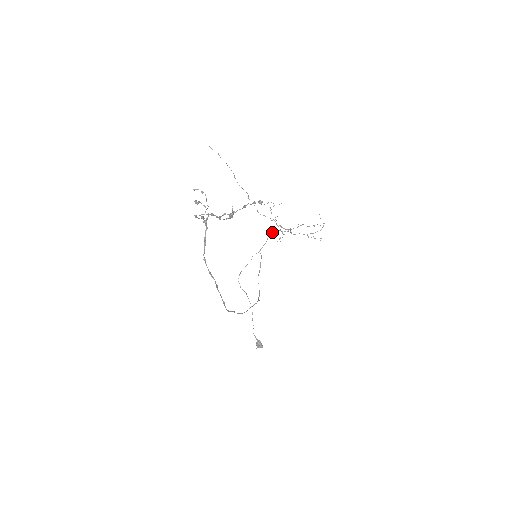
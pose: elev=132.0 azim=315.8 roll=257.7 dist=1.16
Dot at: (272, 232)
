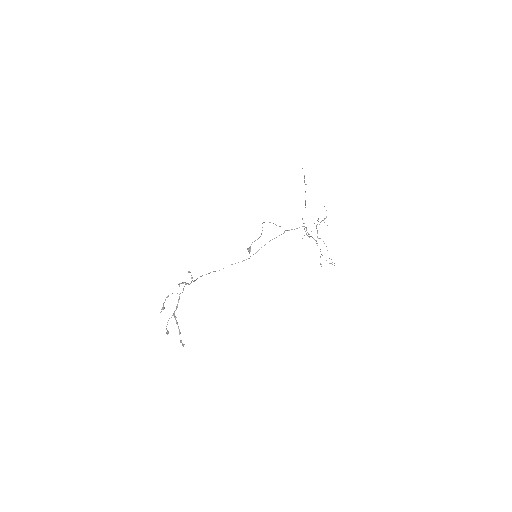
Dot at: occluded
